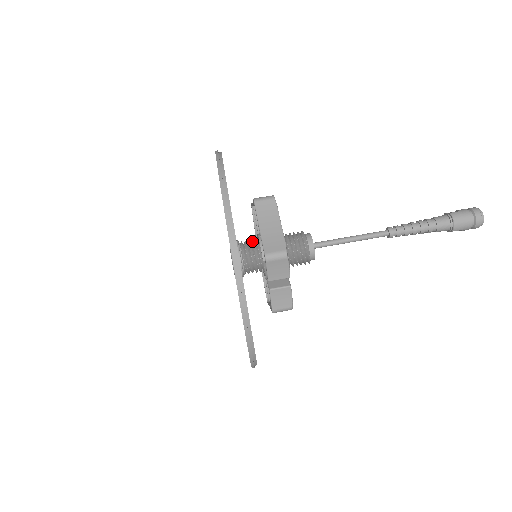
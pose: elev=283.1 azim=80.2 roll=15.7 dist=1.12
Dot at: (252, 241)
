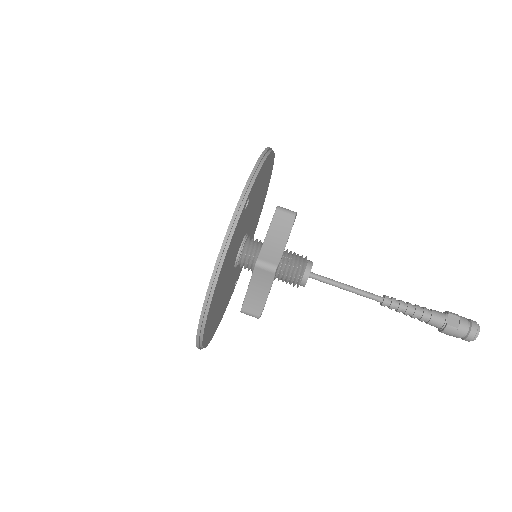
Dot at: (256, 249)
